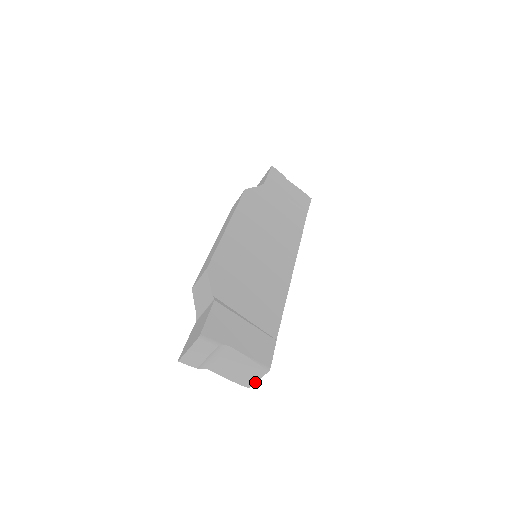
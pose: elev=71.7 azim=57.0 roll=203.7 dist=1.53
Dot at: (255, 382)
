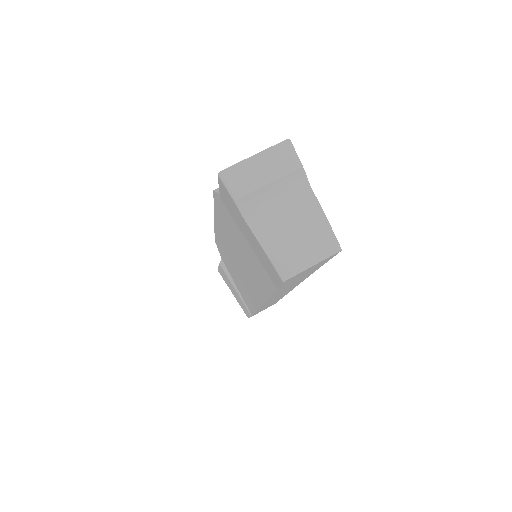
Dot at: (306, 268)
